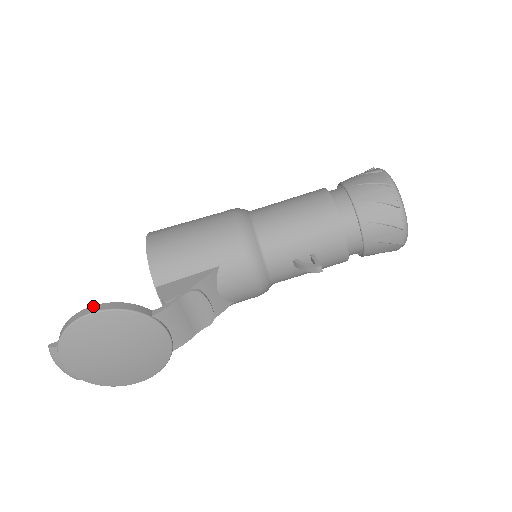
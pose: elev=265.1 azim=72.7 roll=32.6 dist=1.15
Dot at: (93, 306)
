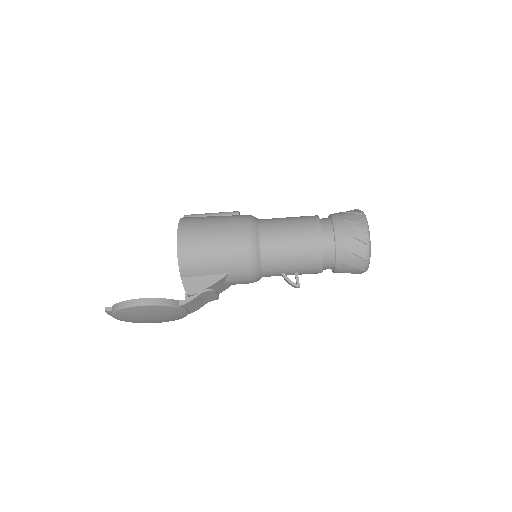
Dot at: (140, 299)
